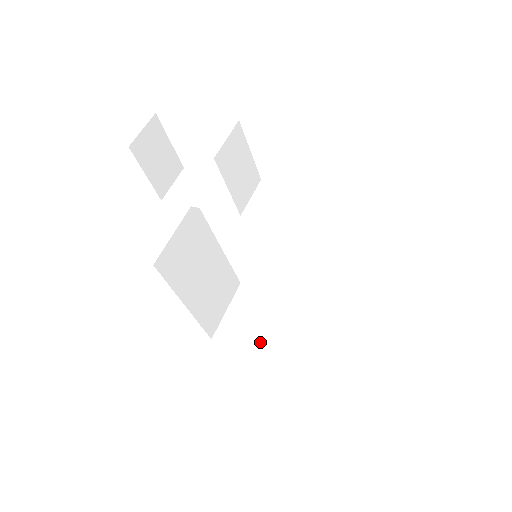
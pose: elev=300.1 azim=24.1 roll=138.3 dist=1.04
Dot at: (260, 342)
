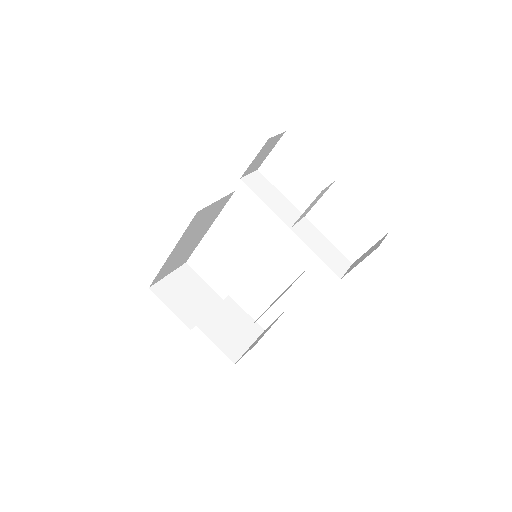
Dot at: (186, 313)
